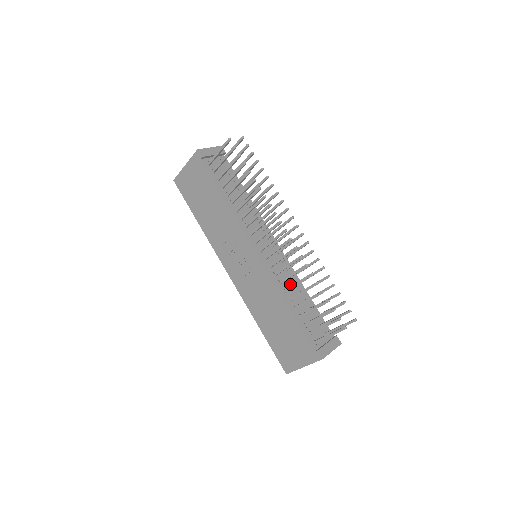
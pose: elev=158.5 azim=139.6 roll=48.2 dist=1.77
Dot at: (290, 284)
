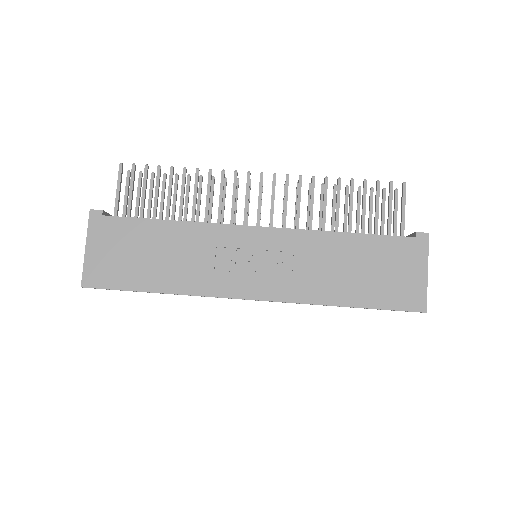
Dot at: occluded
